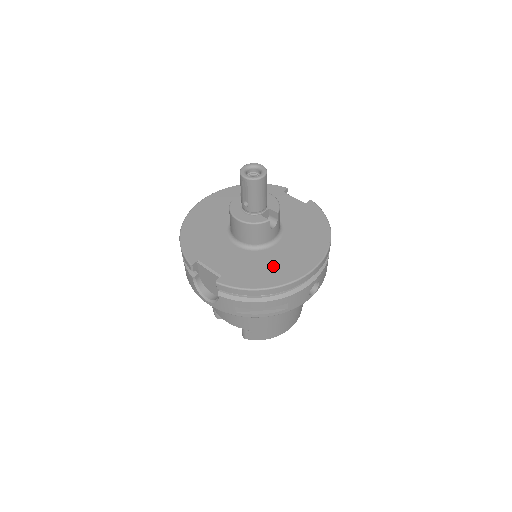
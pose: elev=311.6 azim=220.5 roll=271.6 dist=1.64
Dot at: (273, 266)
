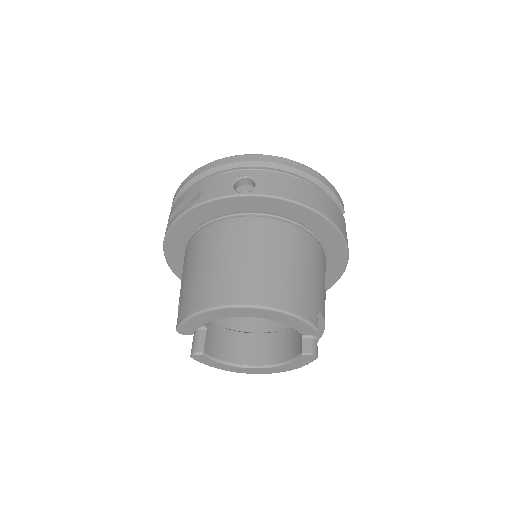
Dot at: occluded
